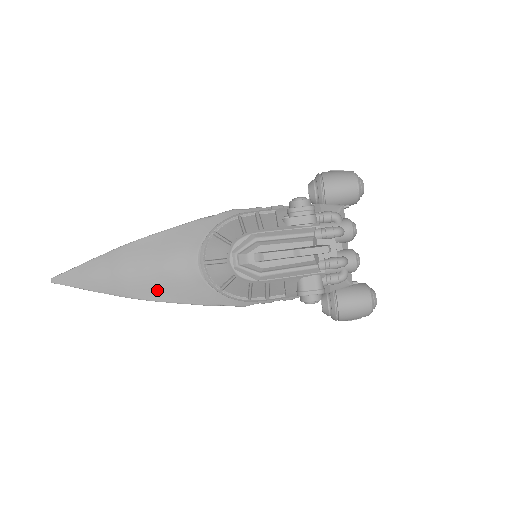
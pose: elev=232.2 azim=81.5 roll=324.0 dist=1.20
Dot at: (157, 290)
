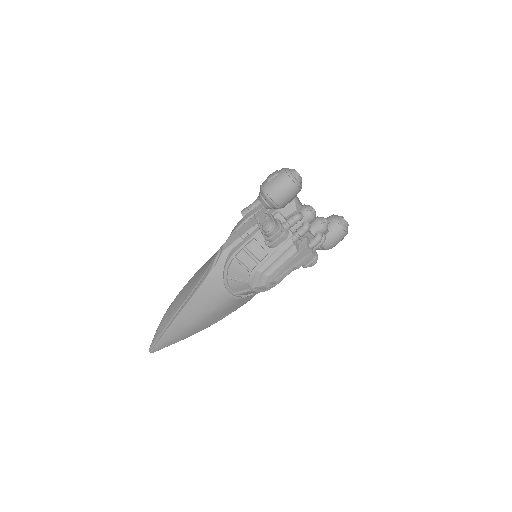
Dot at: (217, 318)
